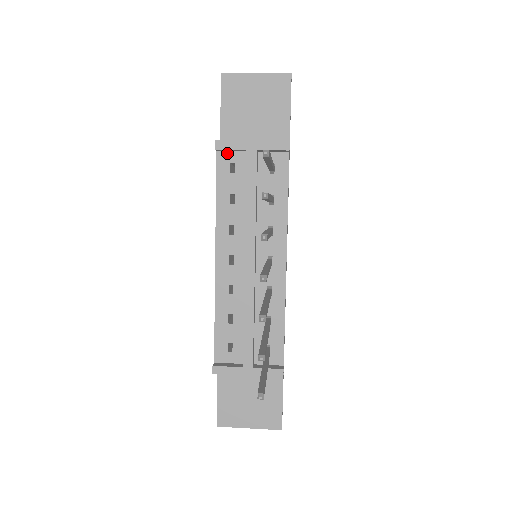
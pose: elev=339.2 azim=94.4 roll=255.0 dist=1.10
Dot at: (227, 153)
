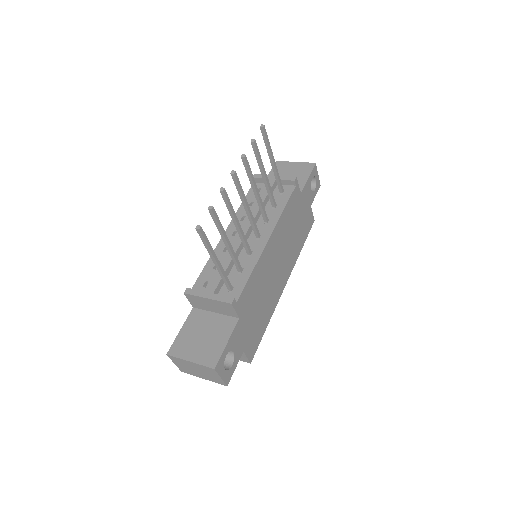
Dot at: (259, 184)
